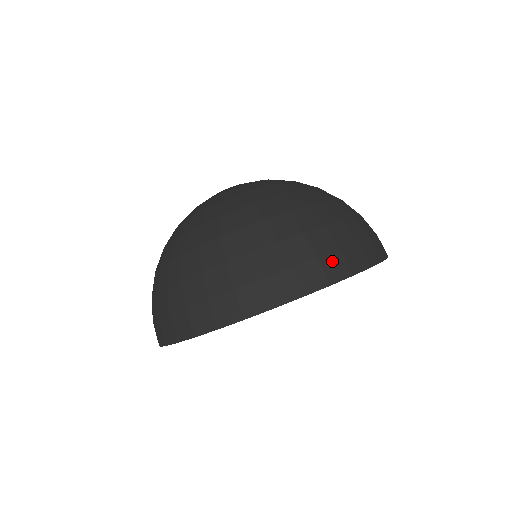
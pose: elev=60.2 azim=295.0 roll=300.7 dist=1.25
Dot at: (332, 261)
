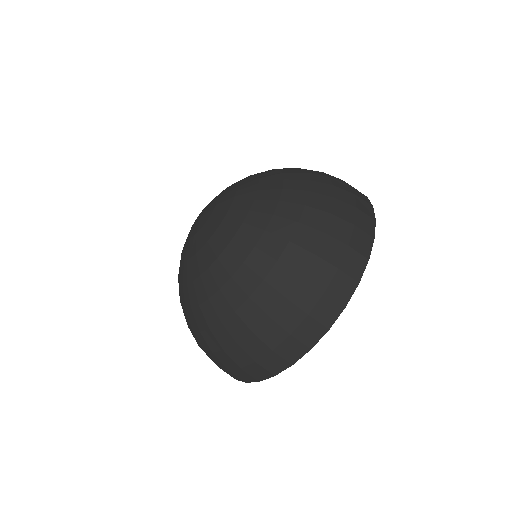
Dot at: (337, 285)
